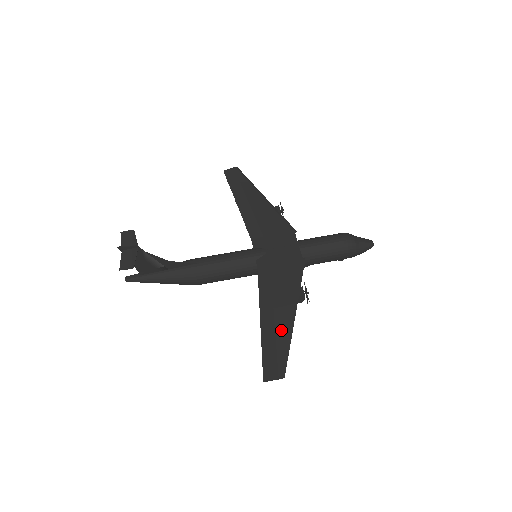
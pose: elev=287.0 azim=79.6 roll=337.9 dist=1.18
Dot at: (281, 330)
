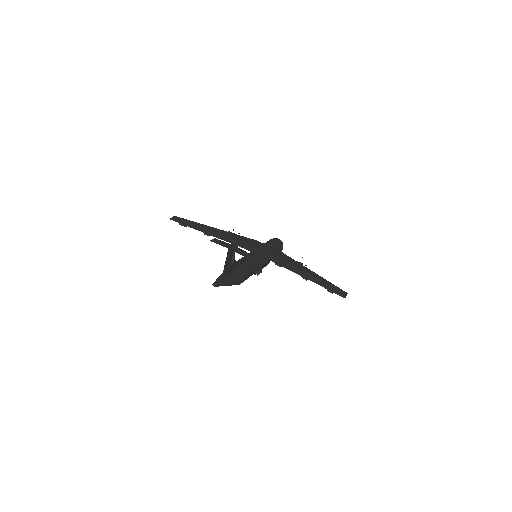
Dot at: (319, 278)
